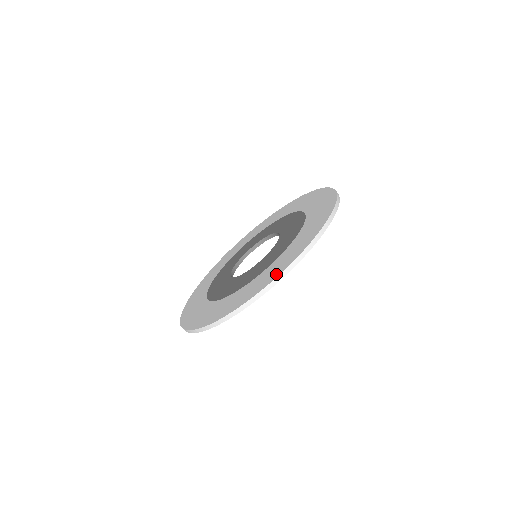
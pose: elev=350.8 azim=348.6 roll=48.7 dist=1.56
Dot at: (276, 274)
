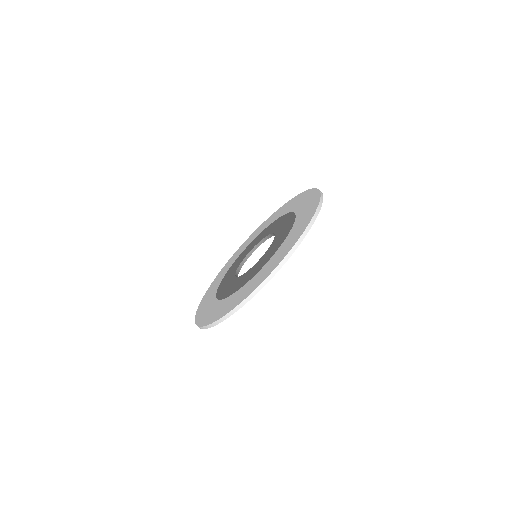
Dot at: (227, 310)
